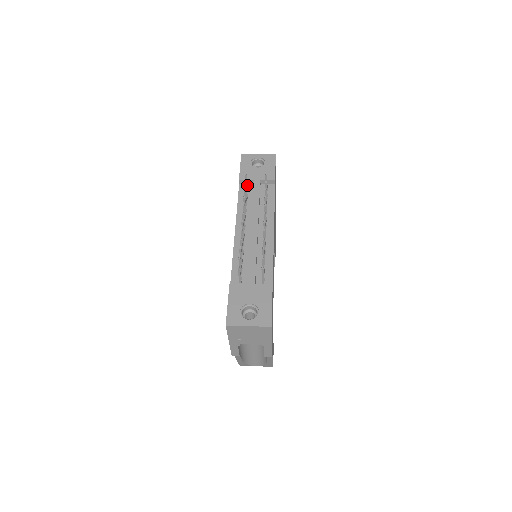
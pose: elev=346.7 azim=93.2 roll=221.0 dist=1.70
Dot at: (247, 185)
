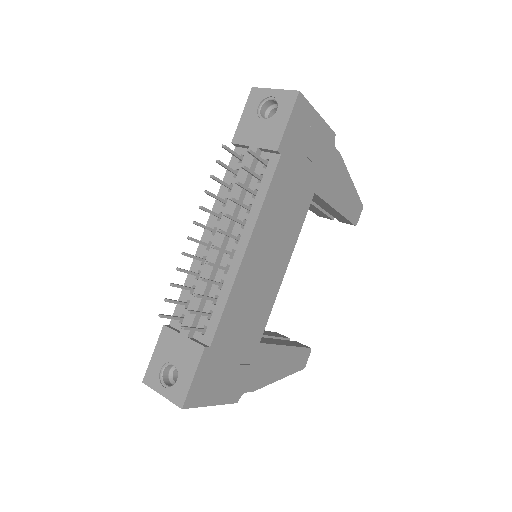
Dot at: (236, 156)
